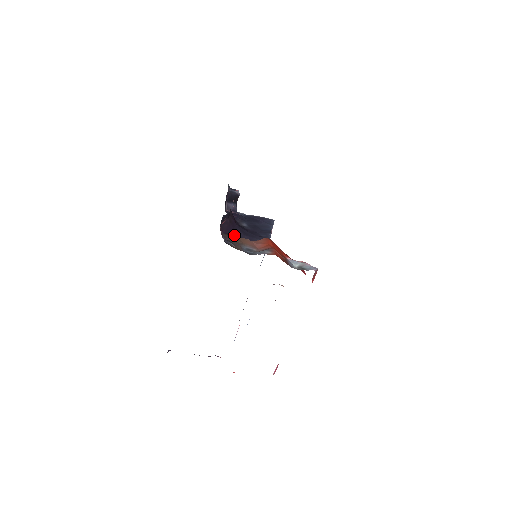
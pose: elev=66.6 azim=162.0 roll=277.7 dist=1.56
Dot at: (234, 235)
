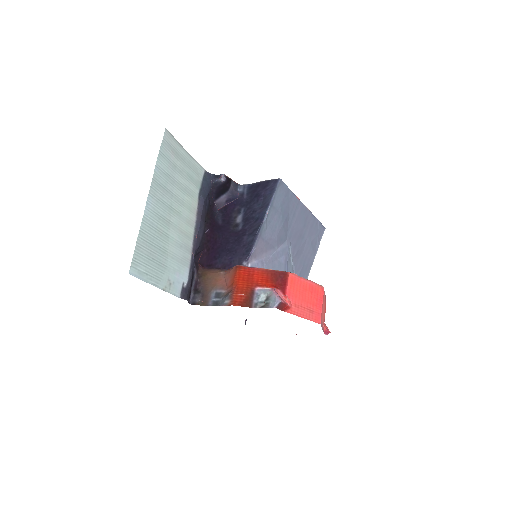
Dot at: (216, 262)
